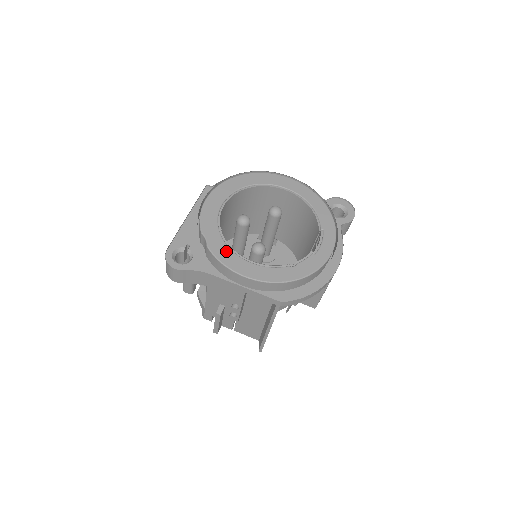
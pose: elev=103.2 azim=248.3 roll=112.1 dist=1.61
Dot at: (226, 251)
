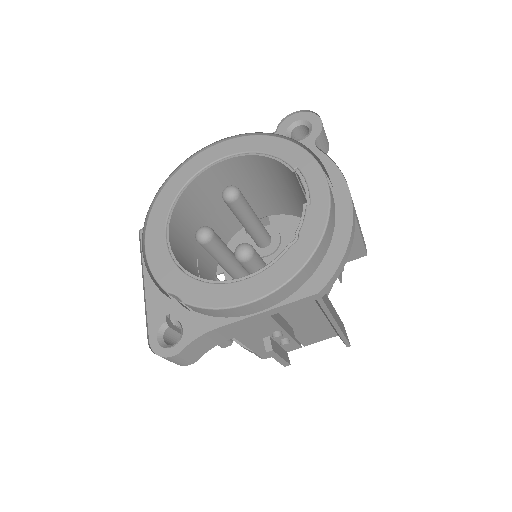
Dot at: (208, 290)
